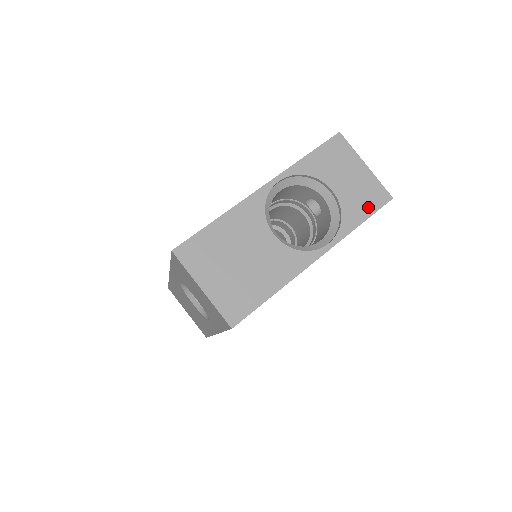
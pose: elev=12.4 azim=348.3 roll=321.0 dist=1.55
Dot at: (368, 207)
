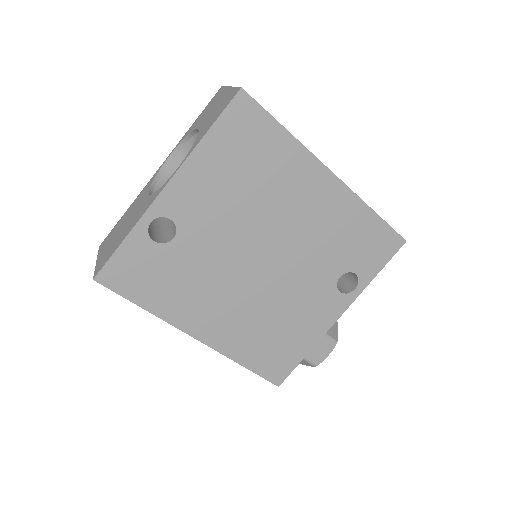
Dot at: (218, 115)
